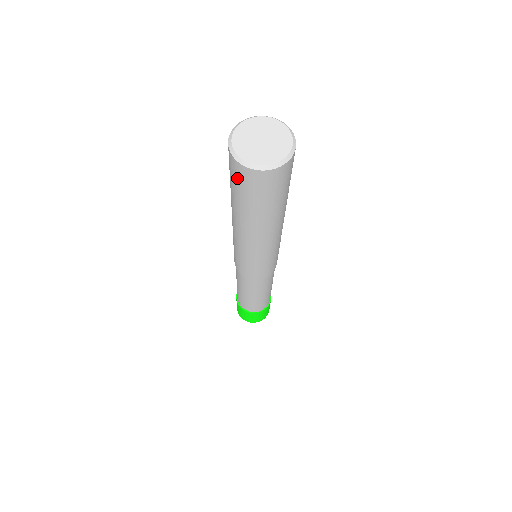
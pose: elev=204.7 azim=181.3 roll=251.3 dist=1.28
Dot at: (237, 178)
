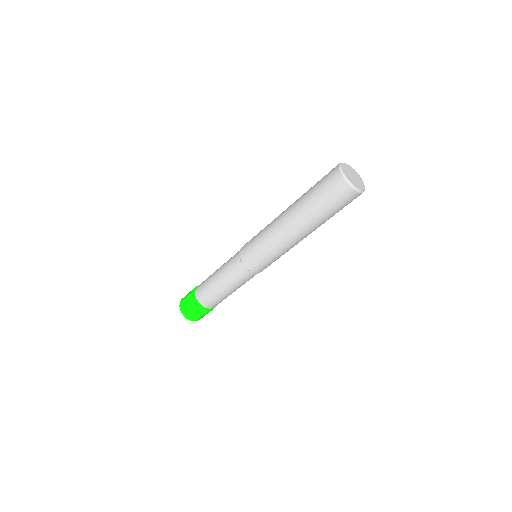
Dot at: (329, 184)
